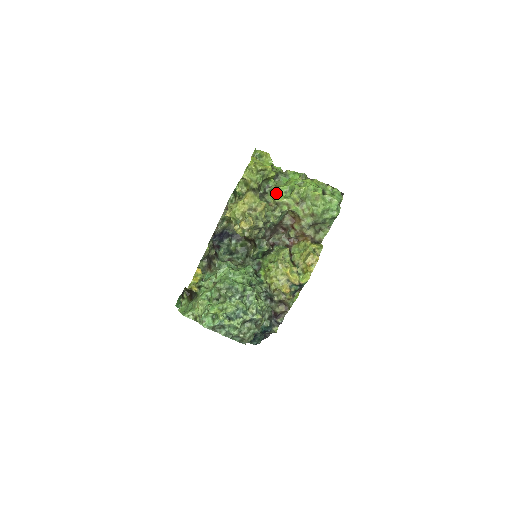
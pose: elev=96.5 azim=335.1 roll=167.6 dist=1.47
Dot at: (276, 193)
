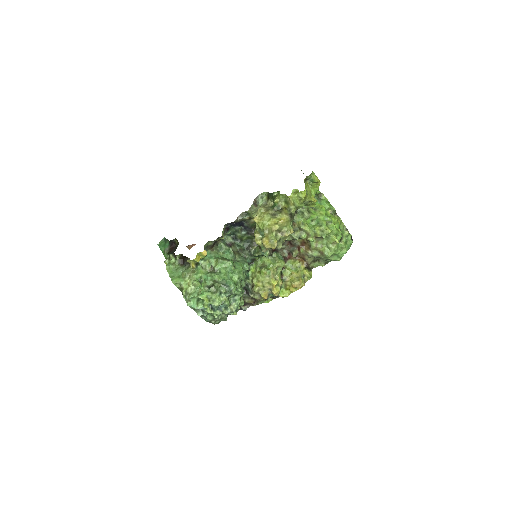
Dot at: (305, 218)
